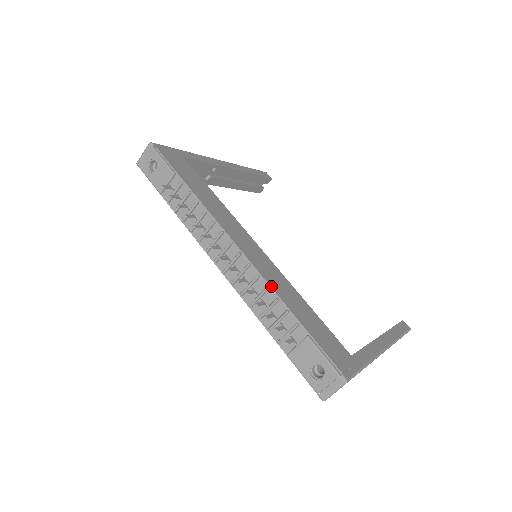
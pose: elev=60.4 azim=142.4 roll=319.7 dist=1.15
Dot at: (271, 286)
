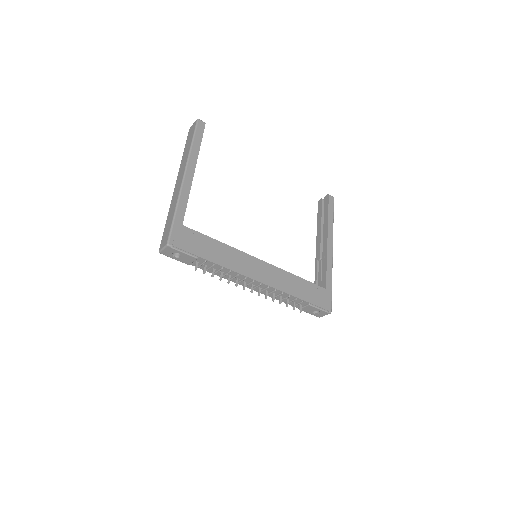
Dot at: (284, 292)
